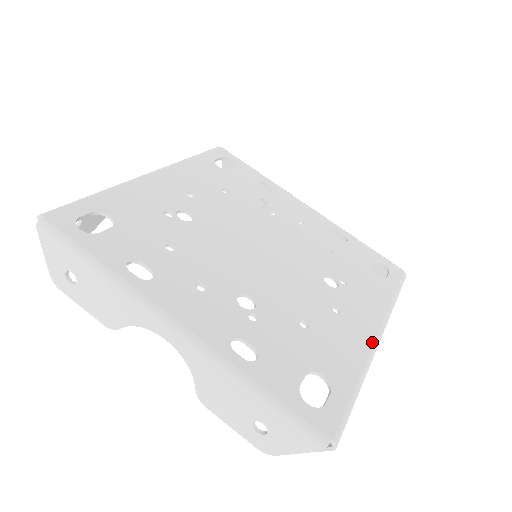
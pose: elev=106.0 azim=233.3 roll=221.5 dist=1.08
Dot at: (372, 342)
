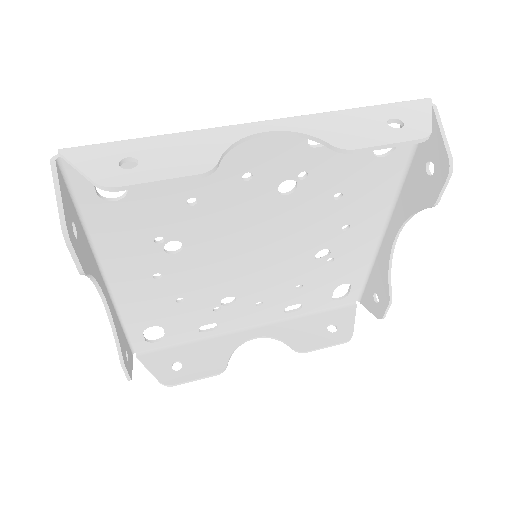
Dot at: (385, 212)
